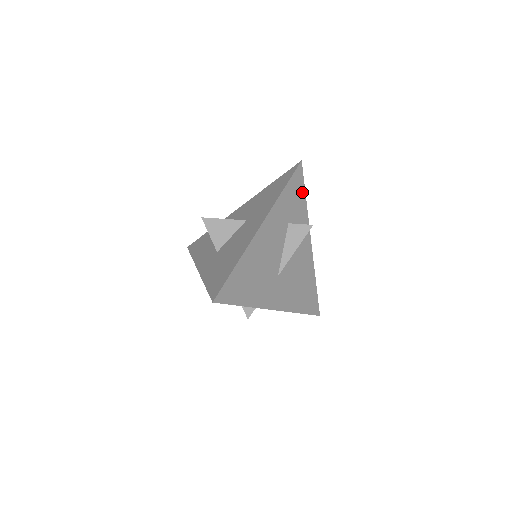
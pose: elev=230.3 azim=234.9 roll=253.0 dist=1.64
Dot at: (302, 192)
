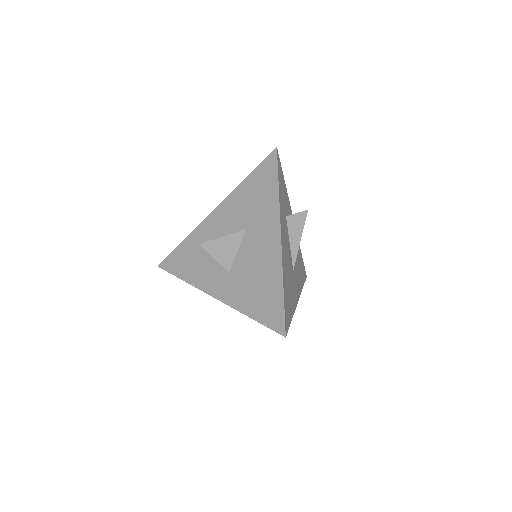
Dot at: (283, 178)
